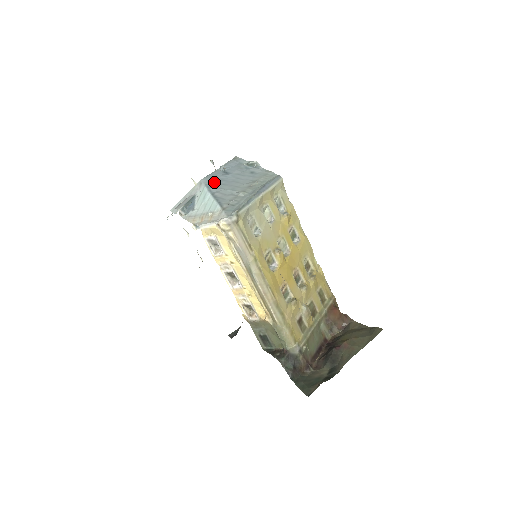
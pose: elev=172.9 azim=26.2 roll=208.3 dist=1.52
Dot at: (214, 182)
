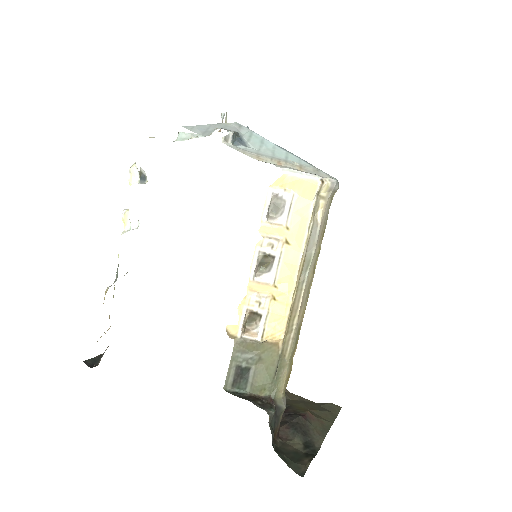
Dot at: occluded
